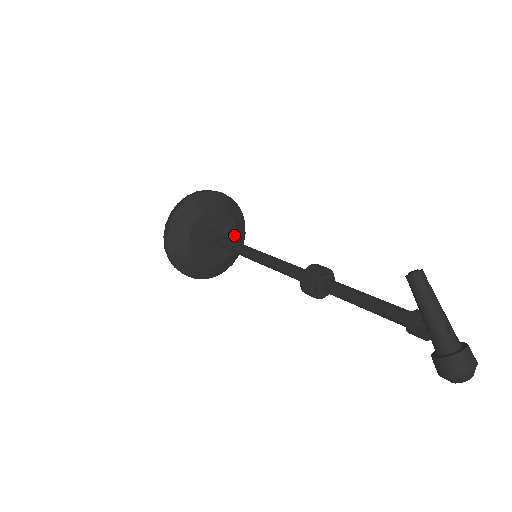
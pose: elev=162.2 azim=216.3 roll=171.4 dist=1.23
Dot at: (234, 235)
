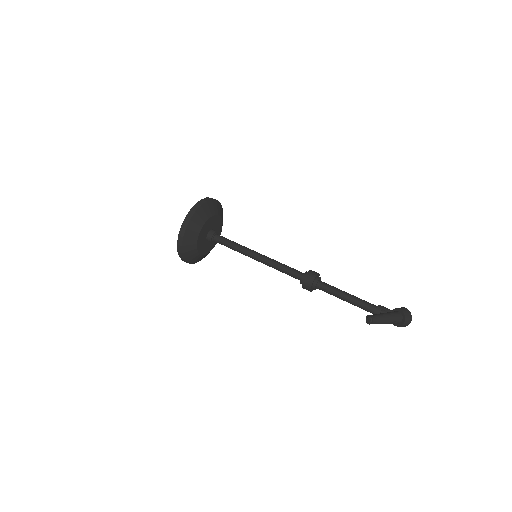
Dot at: (216, 218)
